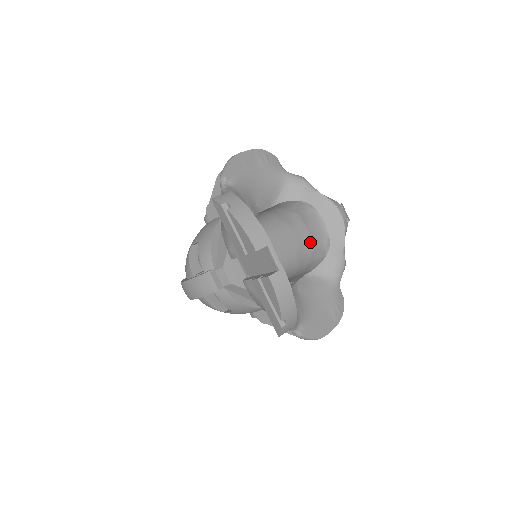
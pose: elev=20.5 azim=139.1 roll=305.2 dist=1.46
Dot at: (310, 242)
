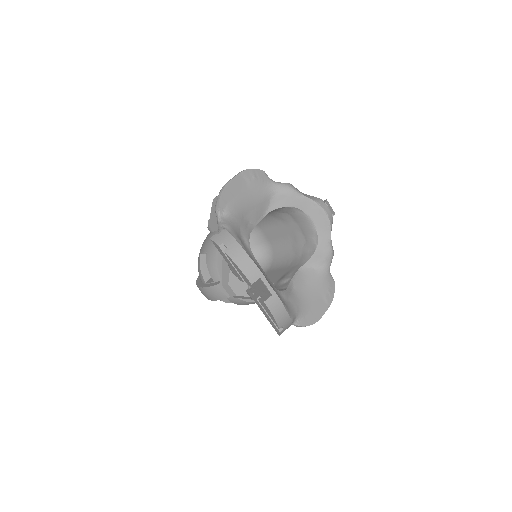
Dot at: (302, 236)
